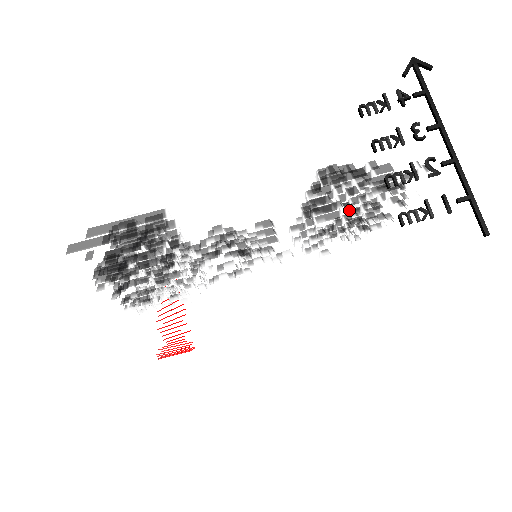
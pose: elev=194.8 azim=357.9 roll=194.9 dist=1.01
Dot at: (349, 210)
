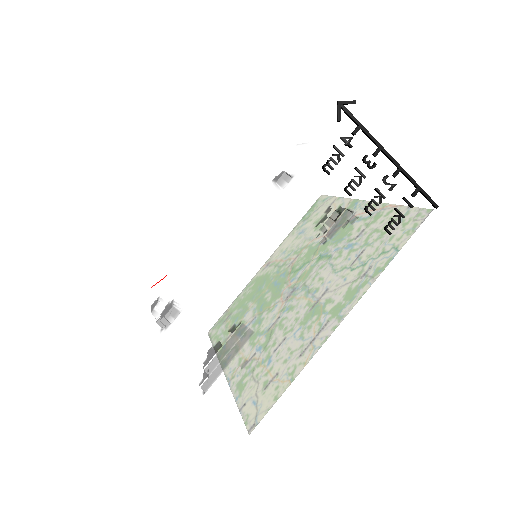
Dot at: occluded
